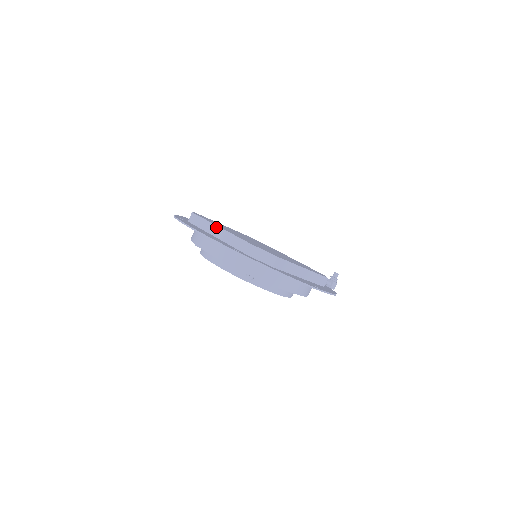
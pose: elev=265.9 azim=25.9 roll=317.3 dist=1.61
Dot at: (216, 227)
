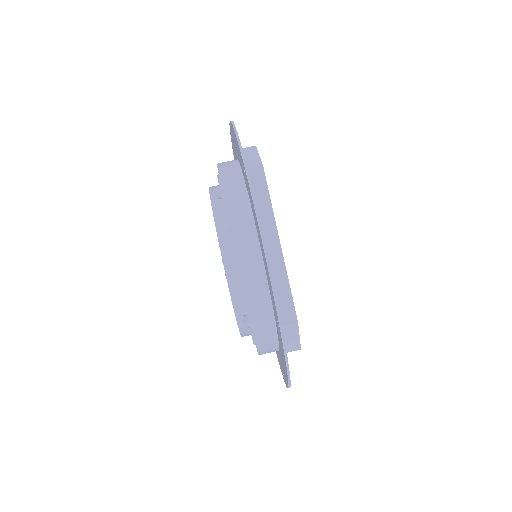
Dot at: (276, 237)
